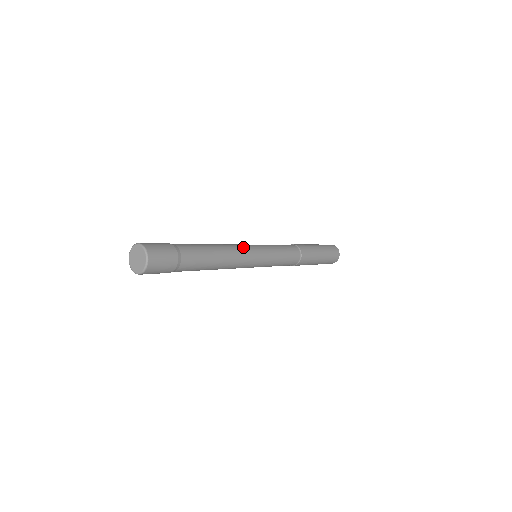
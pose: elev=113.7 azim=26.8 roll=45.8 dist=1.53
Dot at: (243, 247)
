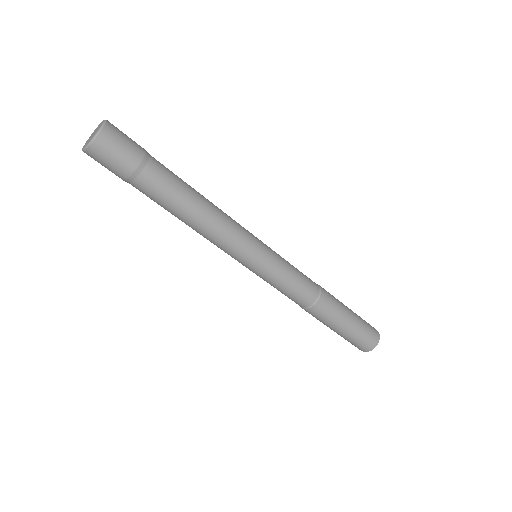
Dot at: (240, 231)
